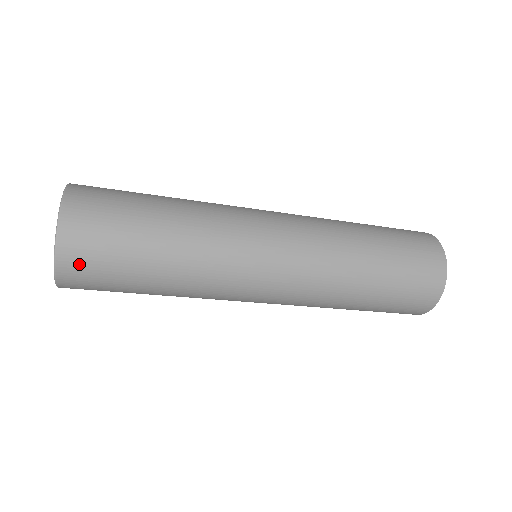
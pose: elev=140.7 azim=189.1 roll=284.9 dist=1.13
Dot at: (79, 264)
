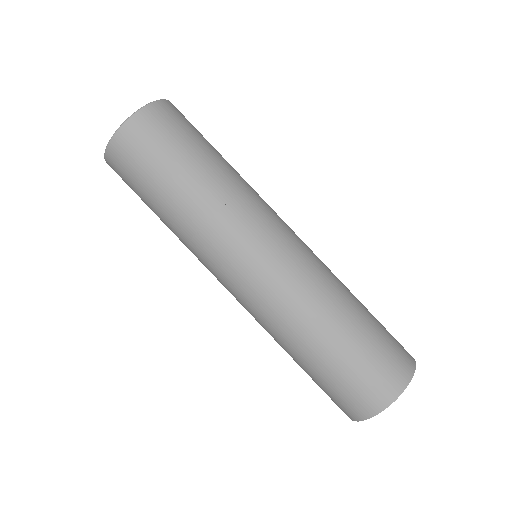
Dot at: (118, 164)
